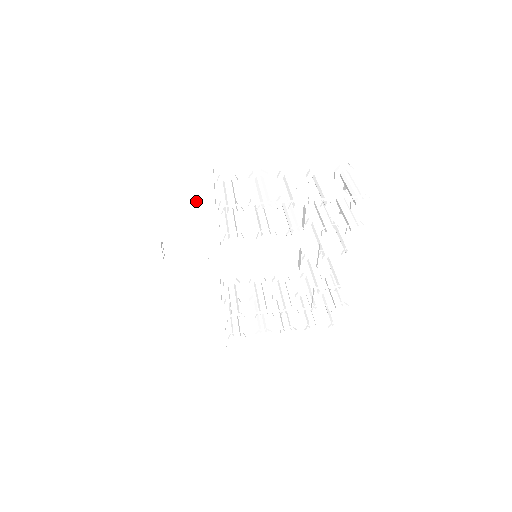
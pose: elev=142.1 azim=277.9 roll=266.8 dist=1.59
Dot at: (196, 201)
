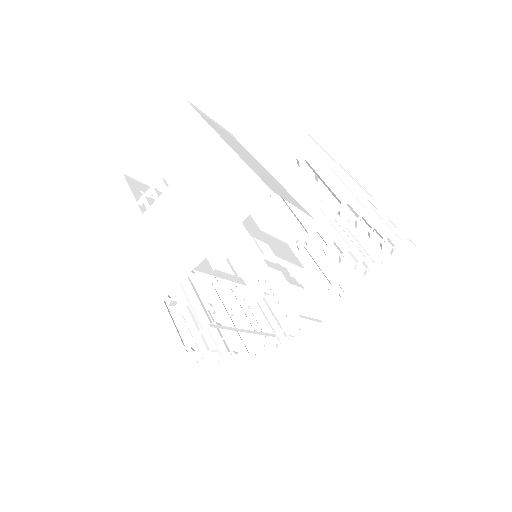
Dot at: occluded
